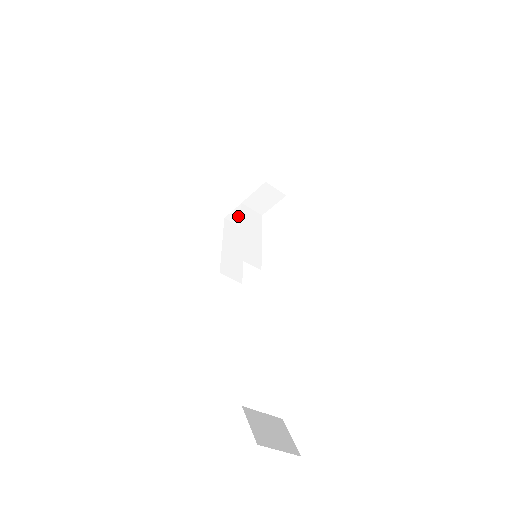
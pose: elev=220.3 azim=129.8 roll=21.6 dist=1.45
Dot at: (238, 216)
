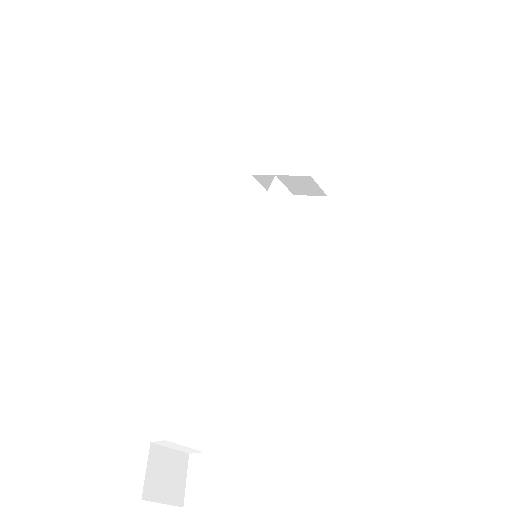
Dot at: (267, 181)
